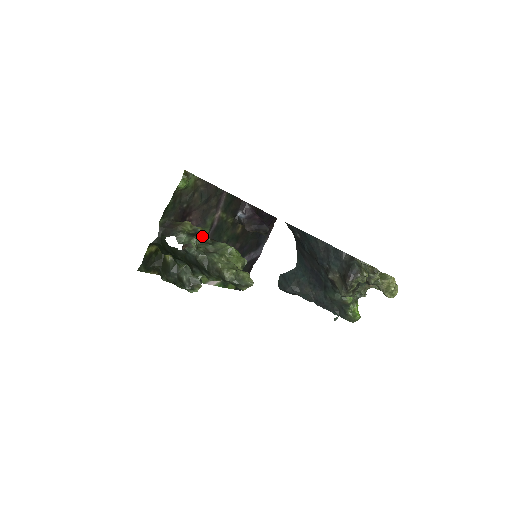
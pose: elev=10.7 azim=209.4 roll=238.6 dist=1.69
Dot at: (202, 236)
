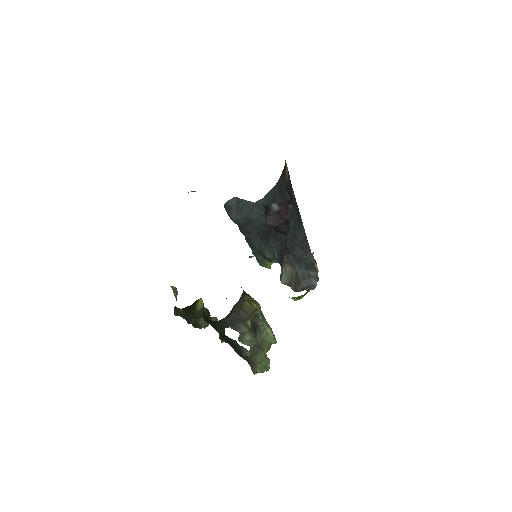
Dot at: occluded
